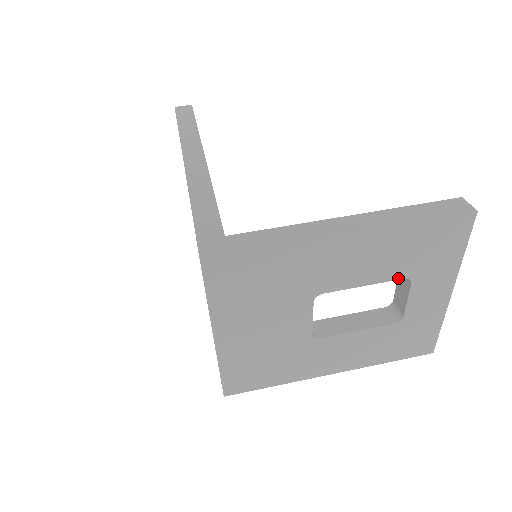
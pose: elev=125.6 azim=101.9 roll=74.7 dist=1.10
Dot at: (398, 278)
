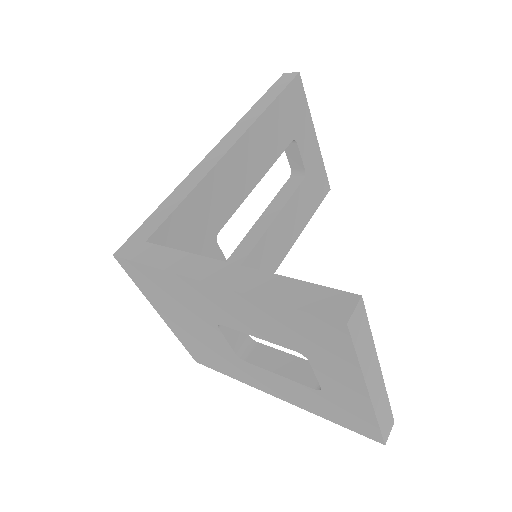
Dot at: (290, 348)
